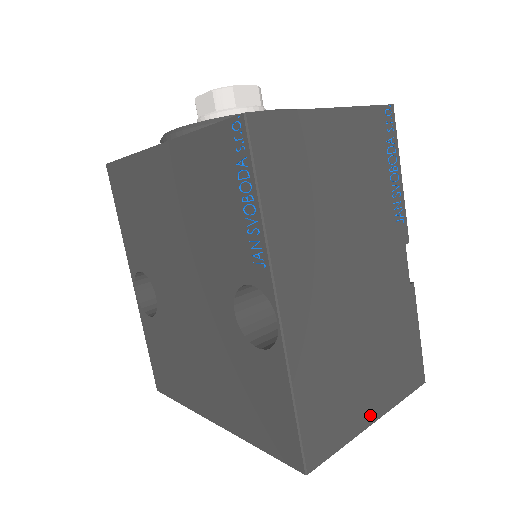
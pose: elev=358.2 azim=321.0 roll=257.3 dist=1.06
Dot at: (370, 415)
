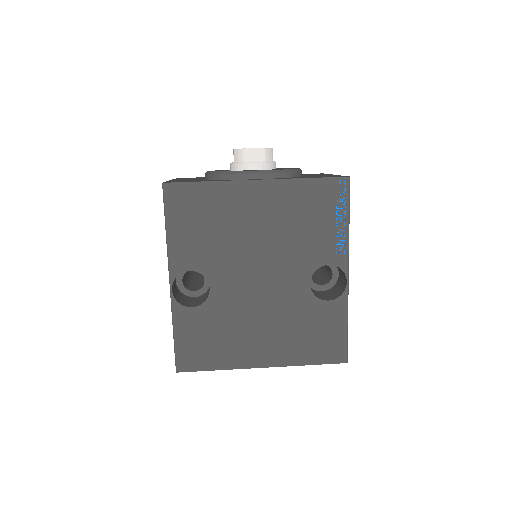
Dot at: occluded
